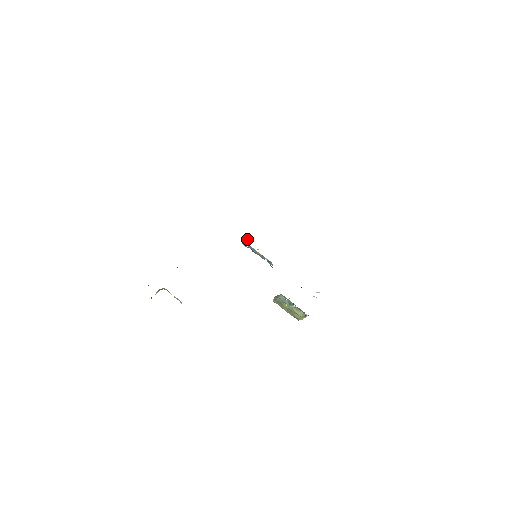
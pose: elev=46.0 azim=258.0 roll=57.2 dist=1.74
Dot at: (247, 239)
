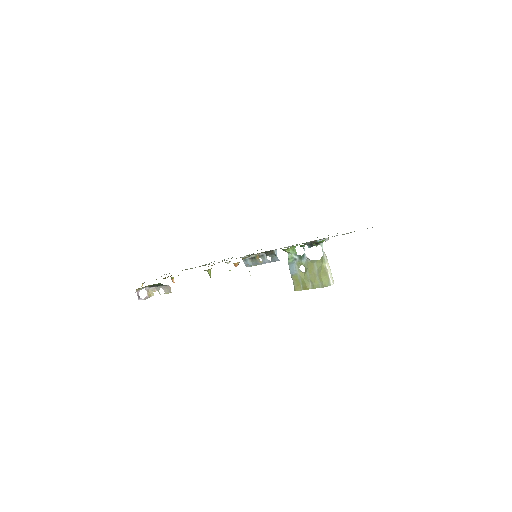
Dot at: (246, 255)
